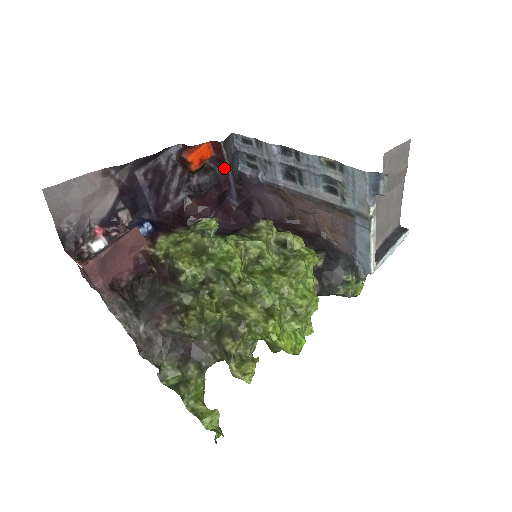
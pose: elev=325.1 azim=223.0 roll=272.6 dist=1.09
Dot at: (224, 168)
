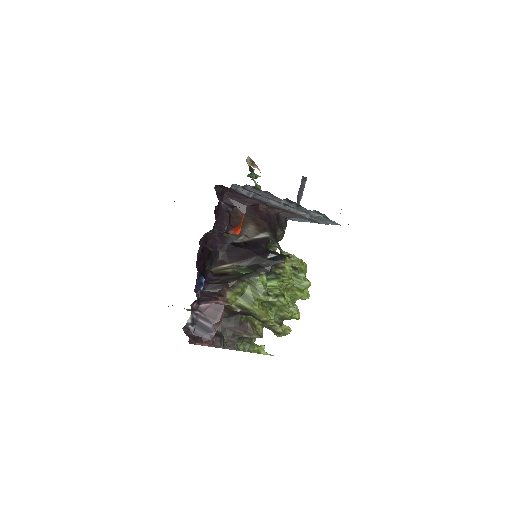
Dot at: occluded
